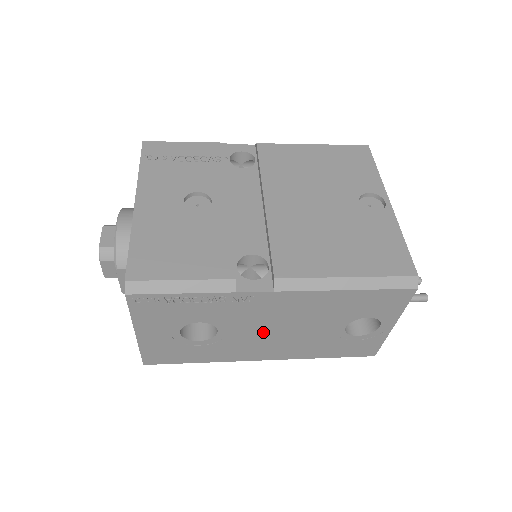
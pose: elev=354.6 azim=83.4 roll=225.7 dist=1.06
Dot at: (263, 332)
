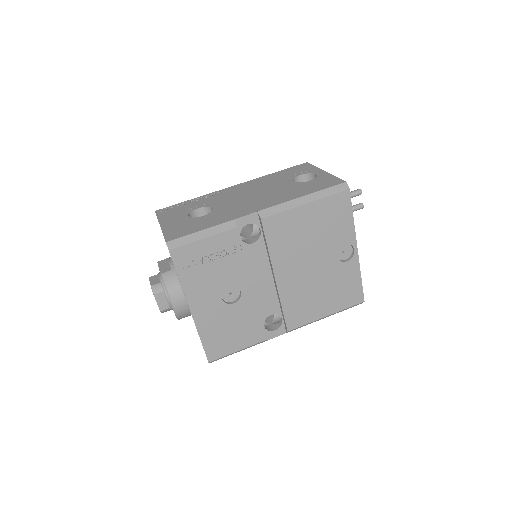
Dot at: occluded
